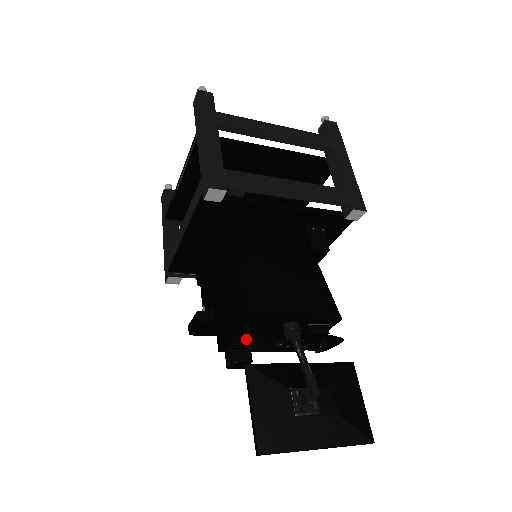
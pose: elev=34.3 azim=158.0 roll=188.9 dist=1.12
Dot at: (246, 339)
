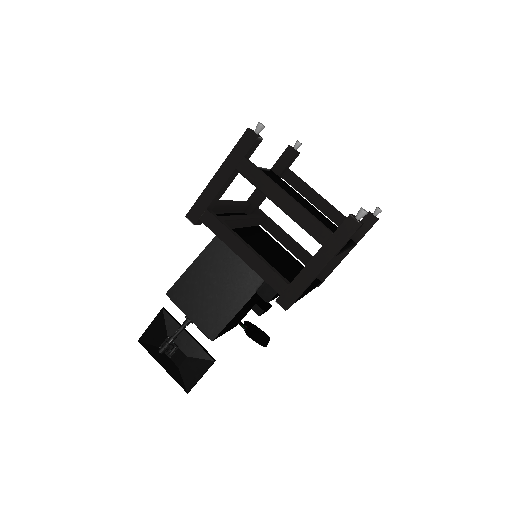
Dot at: occluded
